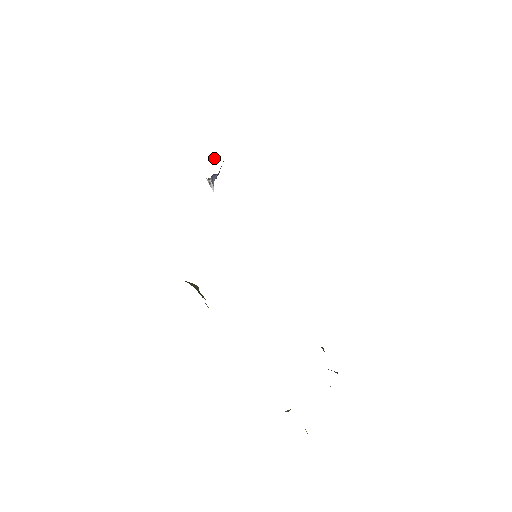
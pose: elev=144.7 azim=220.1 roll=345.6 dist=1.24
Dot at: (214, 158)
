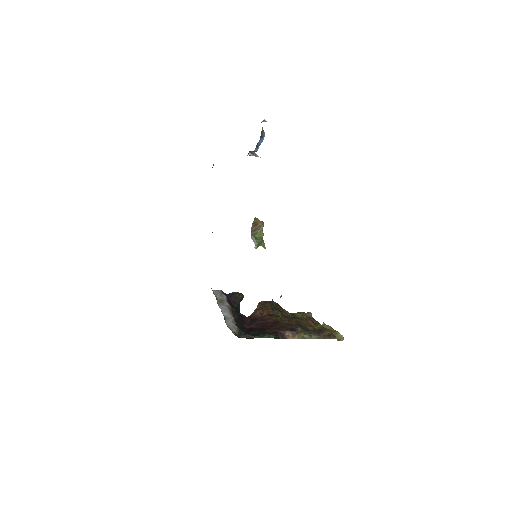
Dot at: occluded
